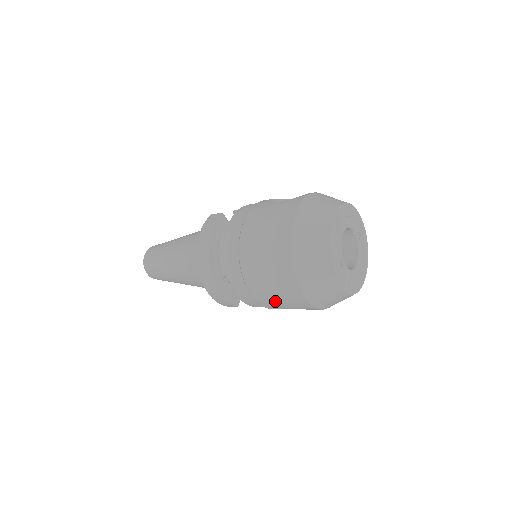
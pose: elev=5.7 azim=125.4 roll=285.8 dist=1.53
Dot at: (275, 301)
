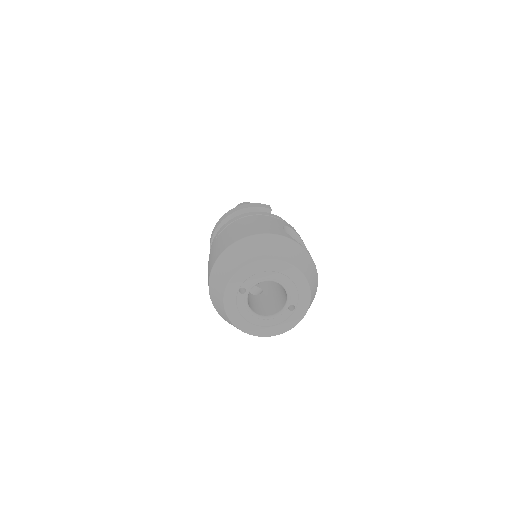
Dot at: occluded
